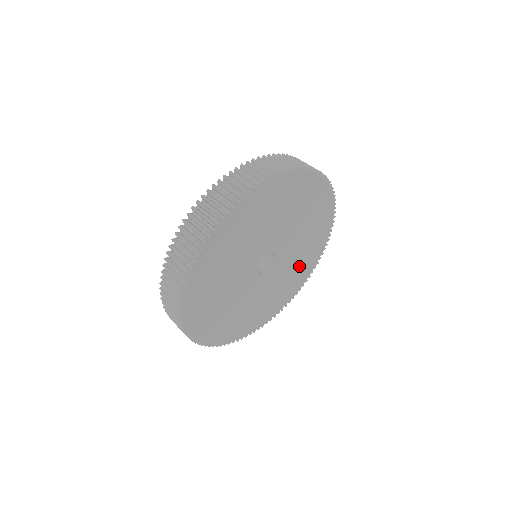
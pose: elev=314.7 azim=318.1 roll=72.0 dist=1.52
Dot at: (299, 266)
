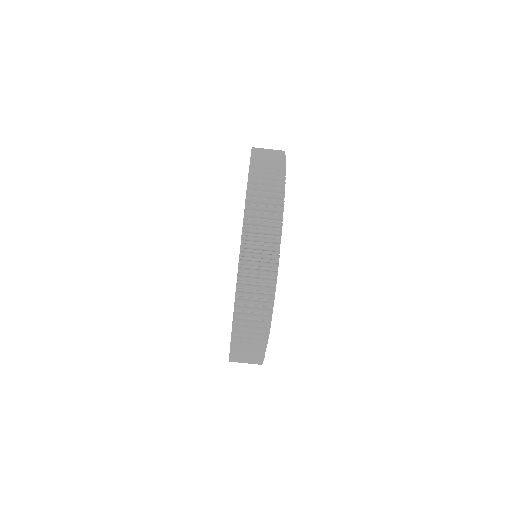
Dot at: occluded
